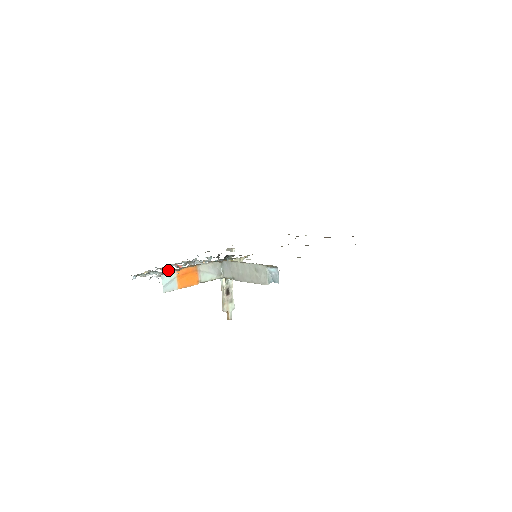
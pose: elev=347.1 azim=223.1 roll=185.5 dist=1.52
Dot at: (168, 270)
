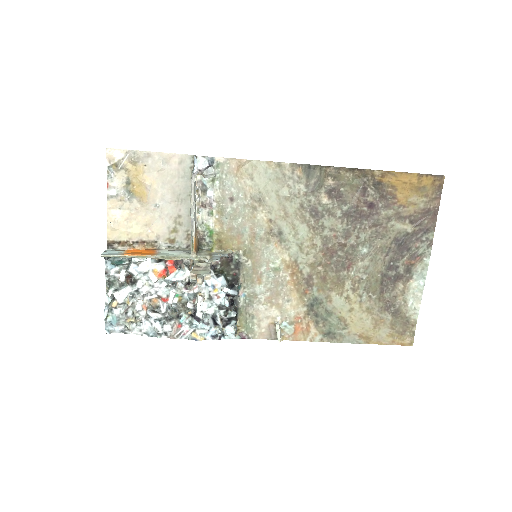
Dot at: (114, 244)
